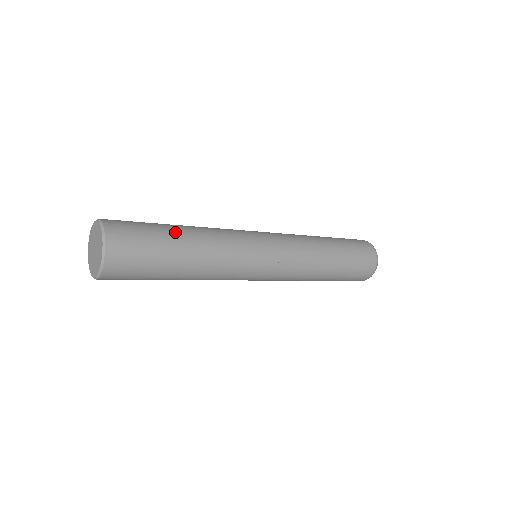
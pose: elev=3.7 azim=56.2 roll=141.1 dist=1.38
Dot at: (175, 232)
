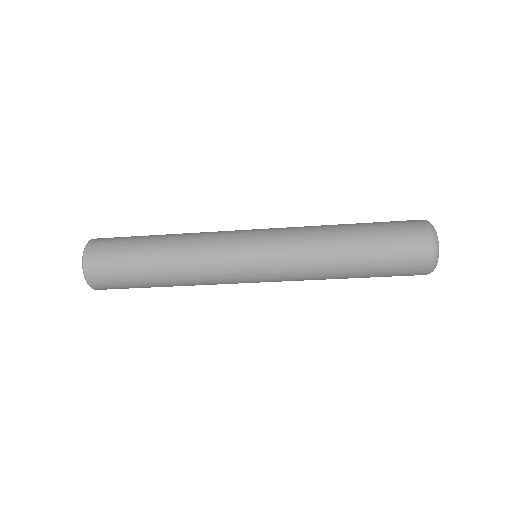
Dot at: (150, 239)
